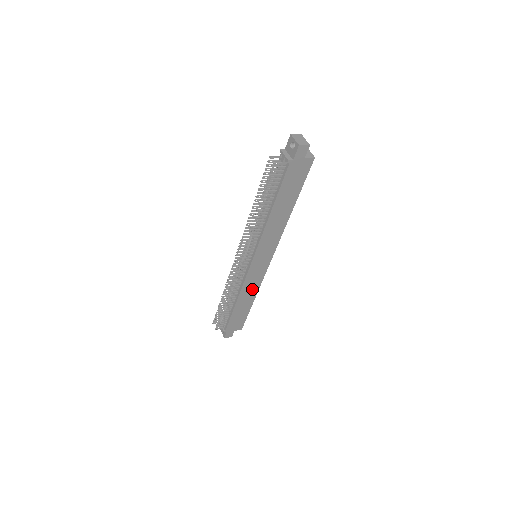
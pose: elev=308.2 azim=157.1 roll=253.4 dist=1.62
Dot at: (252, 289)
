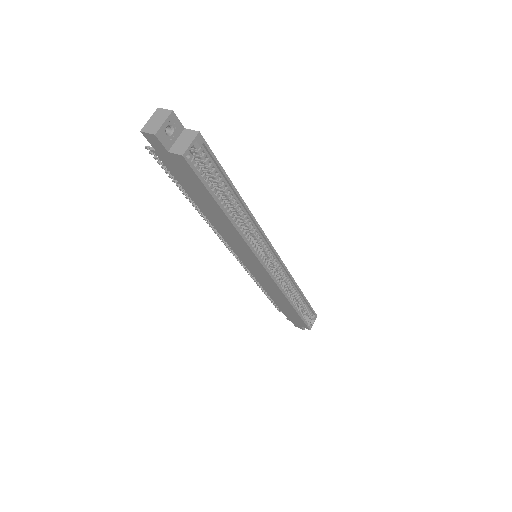
Dot at: (277, 292)
